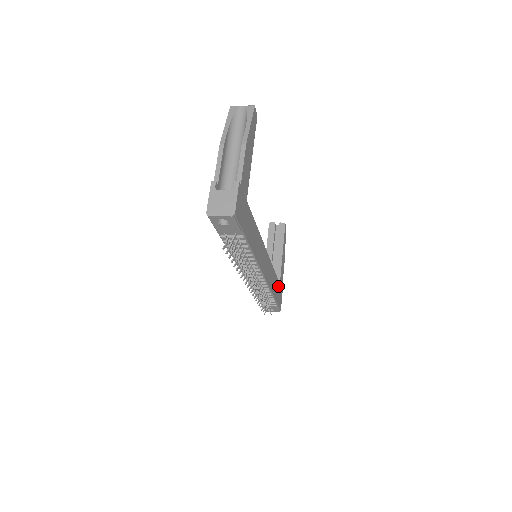
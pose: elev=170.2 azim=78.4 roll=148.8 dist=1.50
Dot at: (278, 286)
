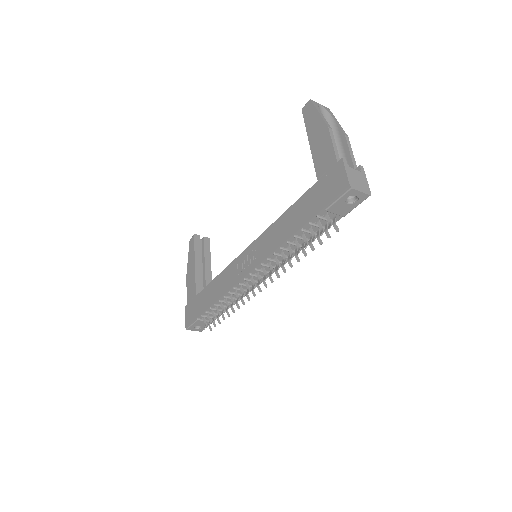
Dot at: occluded
